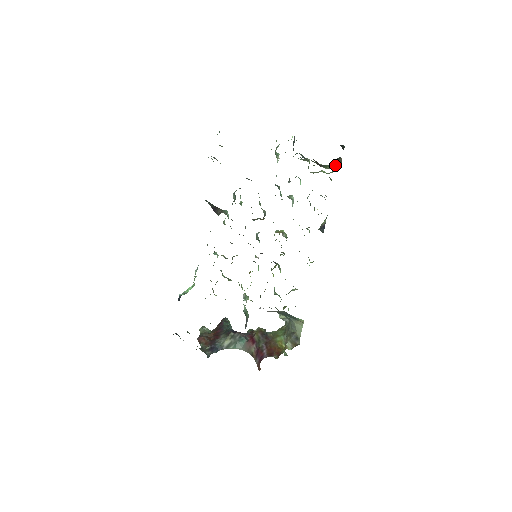
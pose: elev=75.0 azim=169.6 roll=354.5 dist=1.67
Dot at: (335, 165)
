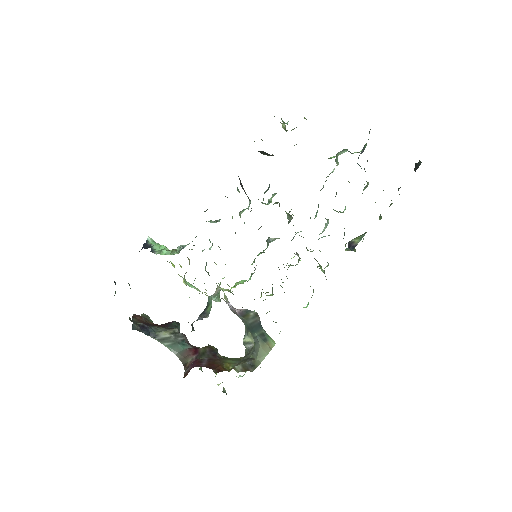
Dot at: occluded
